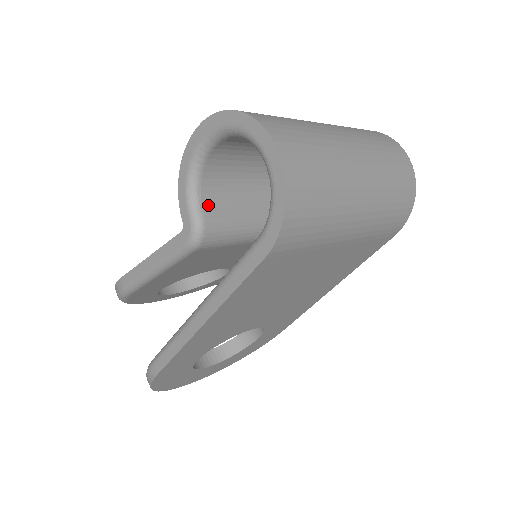
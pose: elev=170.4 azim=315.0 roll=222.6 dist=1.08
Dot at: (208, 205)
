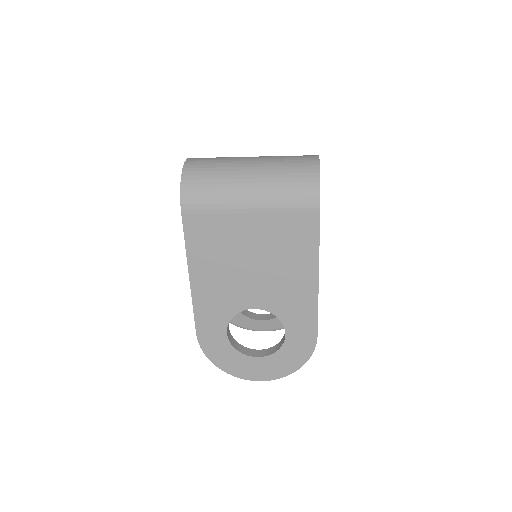
Dot at: occluded
